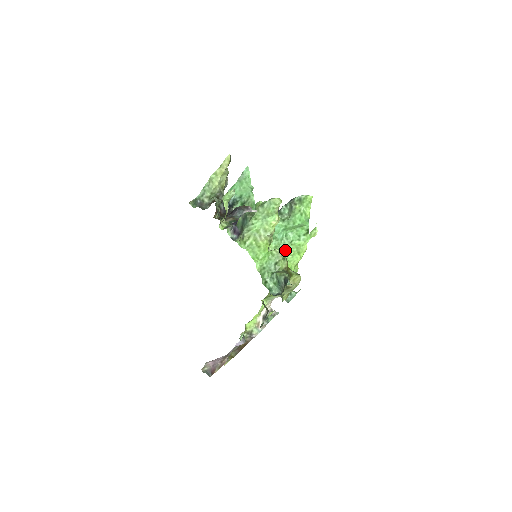
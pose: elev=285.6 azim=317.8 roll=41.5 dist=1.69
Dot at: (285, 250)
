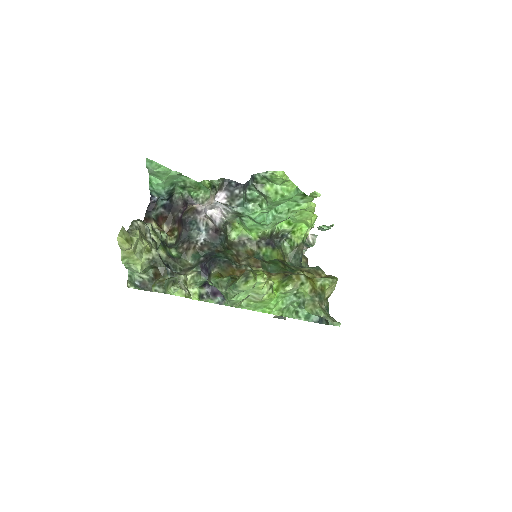
Dot at: (286, 219)
